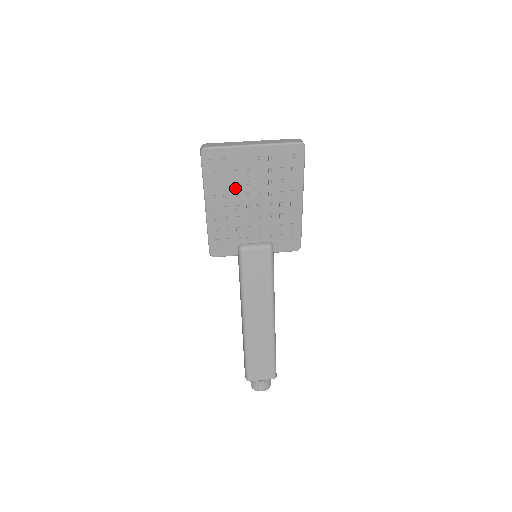
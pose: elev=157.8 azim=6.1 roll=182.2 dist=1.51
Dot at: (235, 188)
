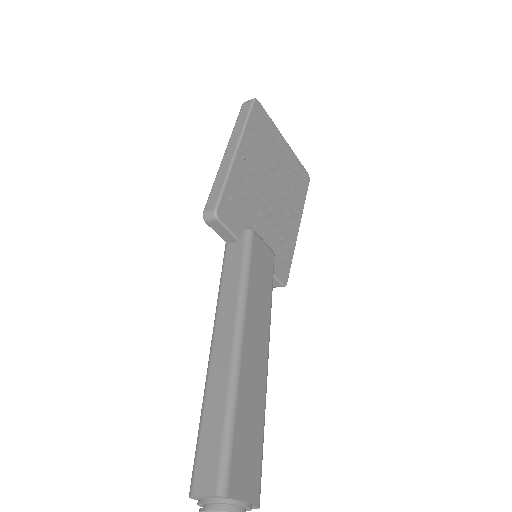
Dot at: (264, 160)
